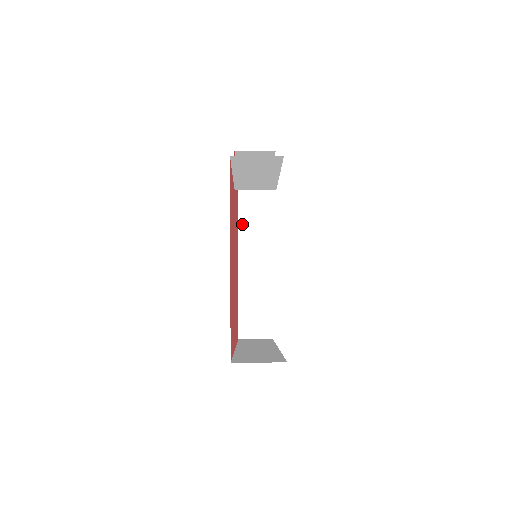
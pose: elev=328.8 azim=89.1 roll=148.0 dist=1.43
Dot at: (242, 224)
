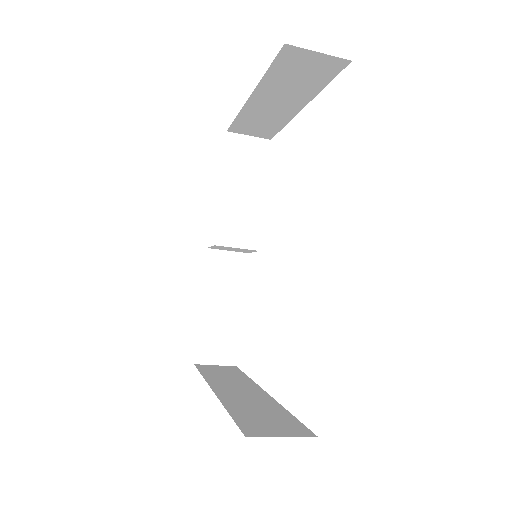
Dot at: (209, 377)
